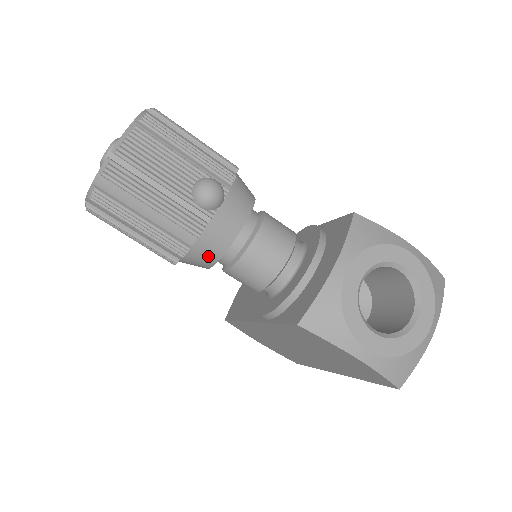
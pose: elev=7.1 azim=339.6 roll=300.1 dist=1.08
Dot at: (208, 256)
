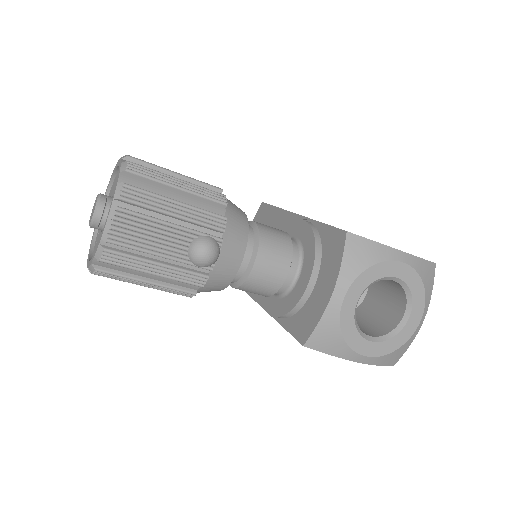
Dot at: (214, 290)
